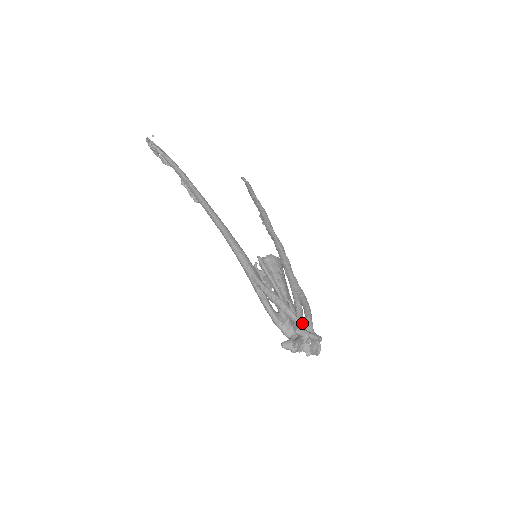
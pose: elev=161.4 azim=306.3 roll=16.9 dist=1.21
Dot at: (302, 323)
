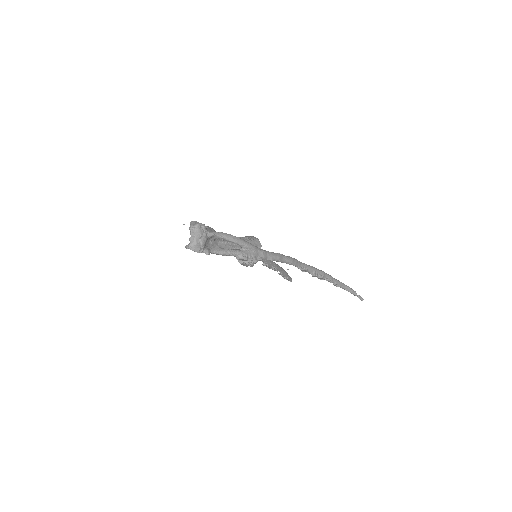
Dot at: occluded
